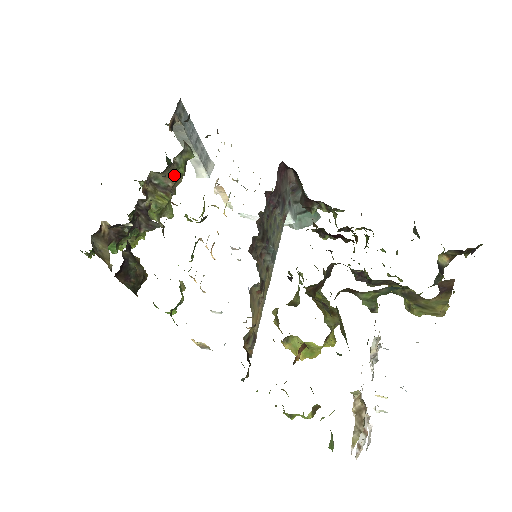
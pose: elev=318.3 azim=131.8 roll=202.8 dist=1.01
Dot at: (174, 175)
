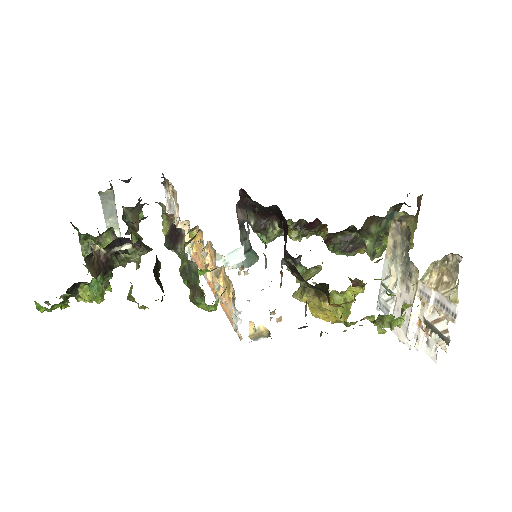
Dot at: (137, 218)
